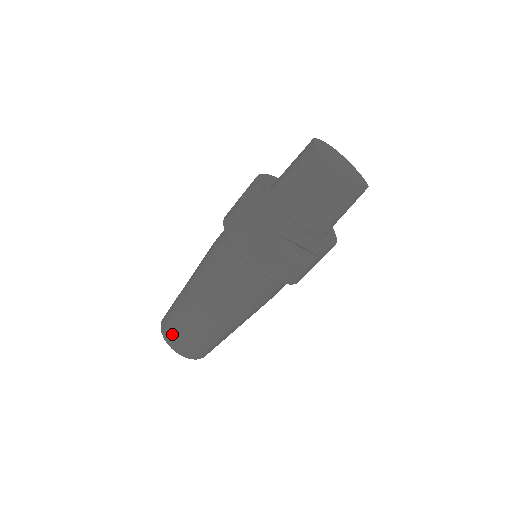
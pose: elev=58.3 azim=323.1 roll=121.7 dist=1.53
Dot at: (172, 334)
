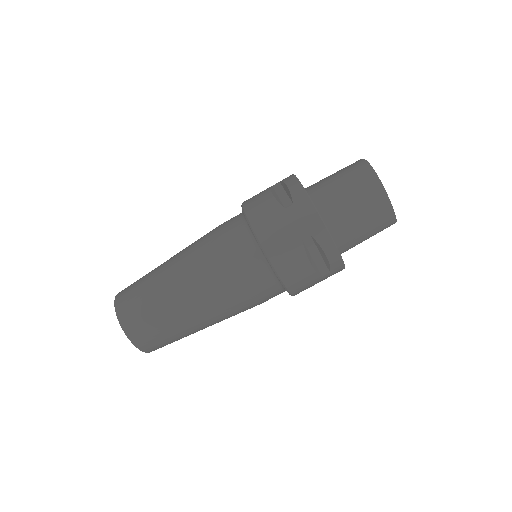
Dot at: (130, 310)
